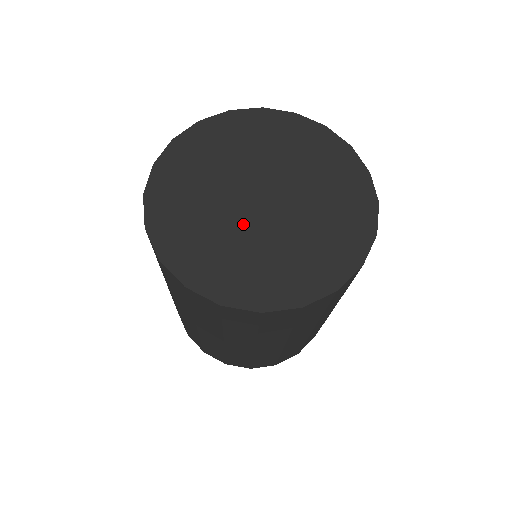
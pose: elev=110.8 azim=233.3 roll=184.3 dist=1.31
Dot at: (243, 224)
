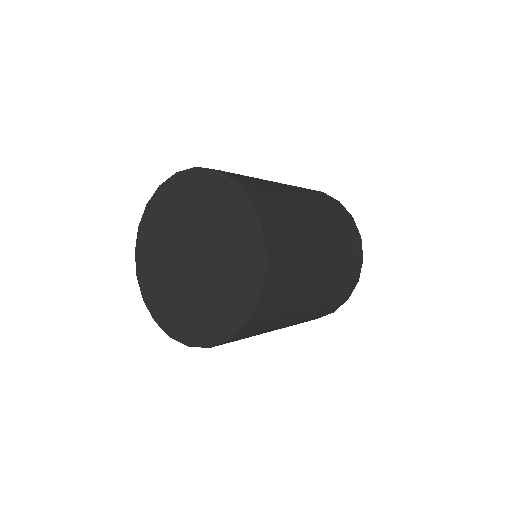
Dot at: (175, 265)
